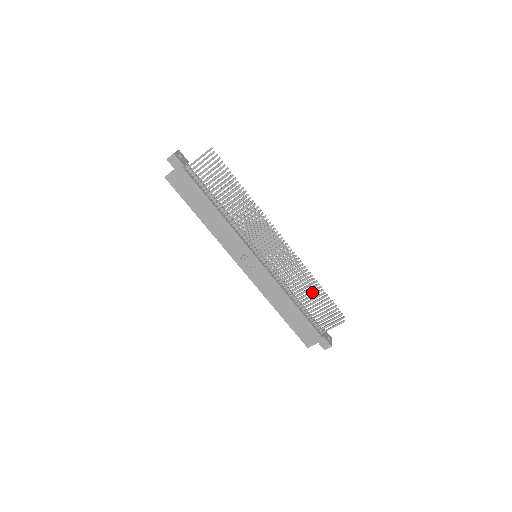
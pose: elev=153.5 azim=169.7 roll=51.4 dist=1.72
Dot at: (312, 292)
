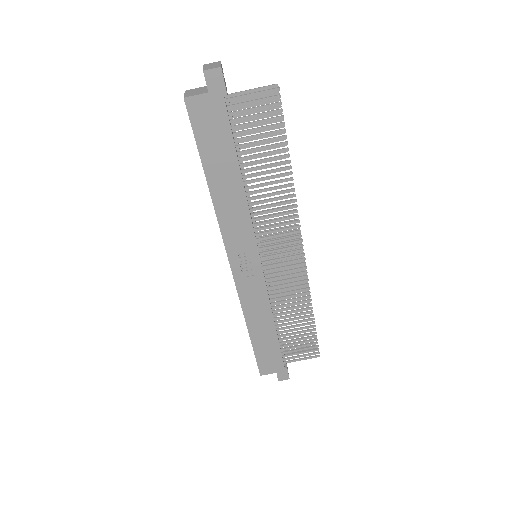
Dot at: occluded
